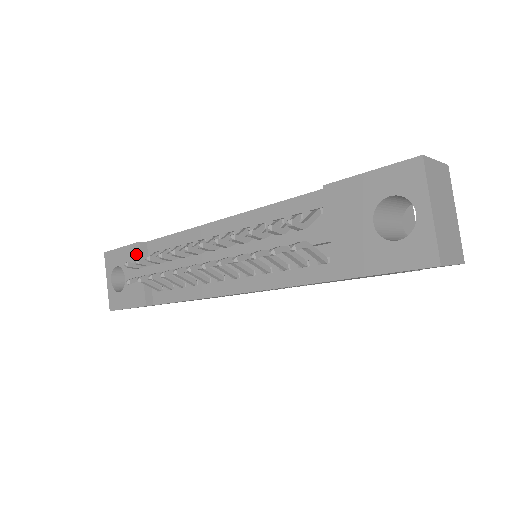
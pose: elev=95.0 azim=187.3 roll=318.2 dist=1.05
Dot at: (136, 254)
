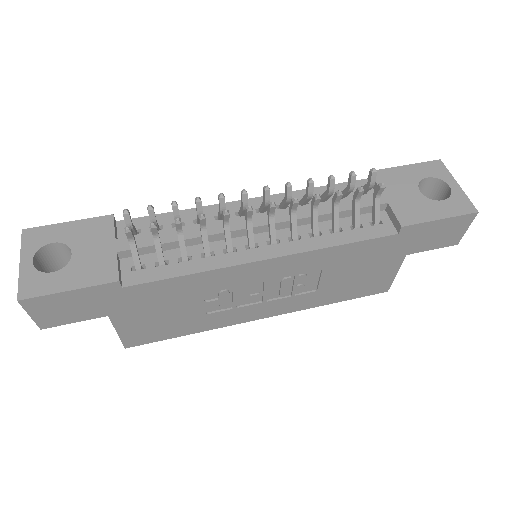
Dot at: (104, 226)
